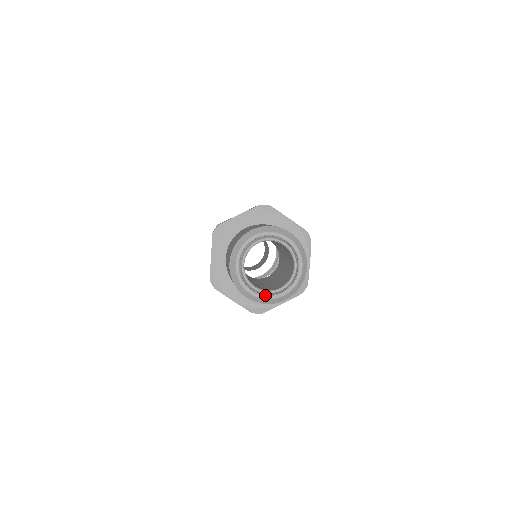
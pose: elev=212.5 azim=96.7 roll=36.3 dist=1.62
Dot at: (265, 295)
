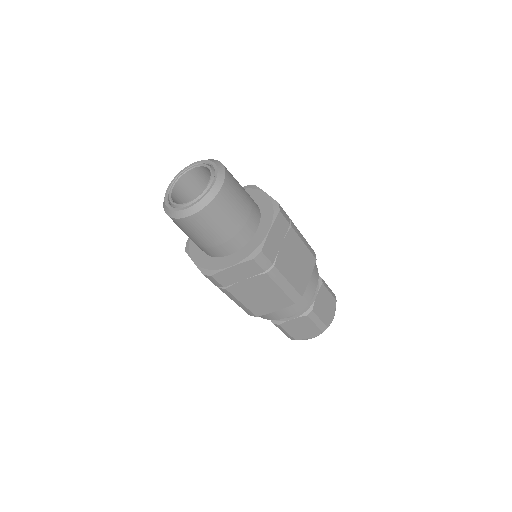
Dot at: (201, 198)
